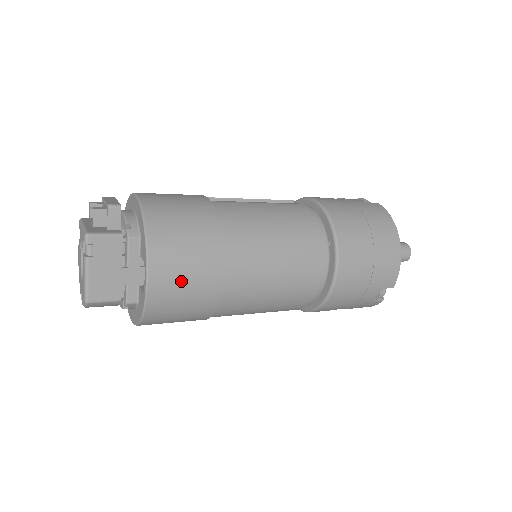
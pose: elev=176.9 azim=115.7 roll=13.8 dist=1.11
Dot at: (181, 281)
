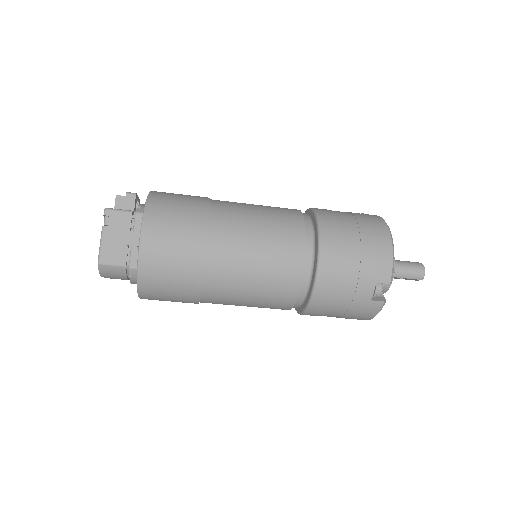
Dot at: (169, 242)
